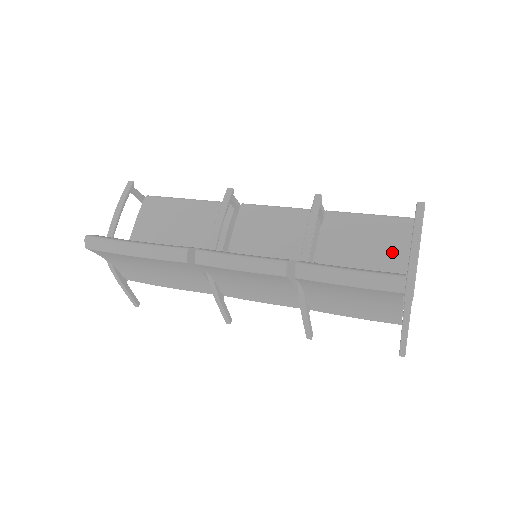
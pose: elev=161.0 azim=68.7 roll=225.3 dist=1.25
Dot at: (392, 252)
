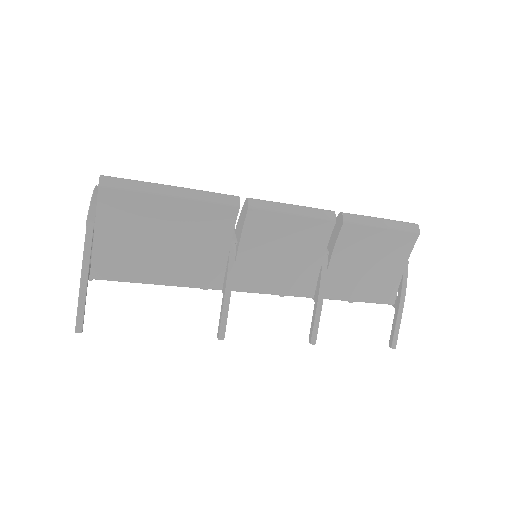
Dot at: occluded
